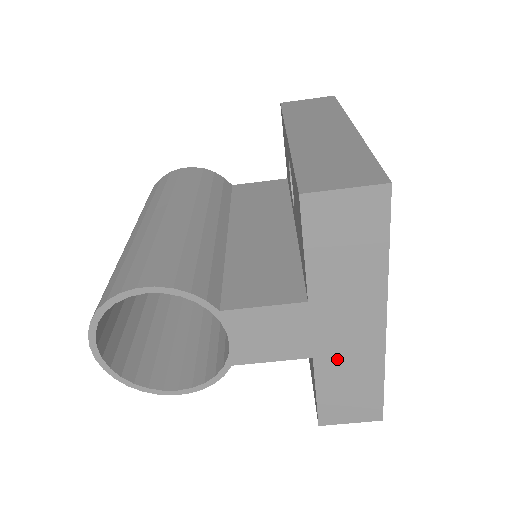
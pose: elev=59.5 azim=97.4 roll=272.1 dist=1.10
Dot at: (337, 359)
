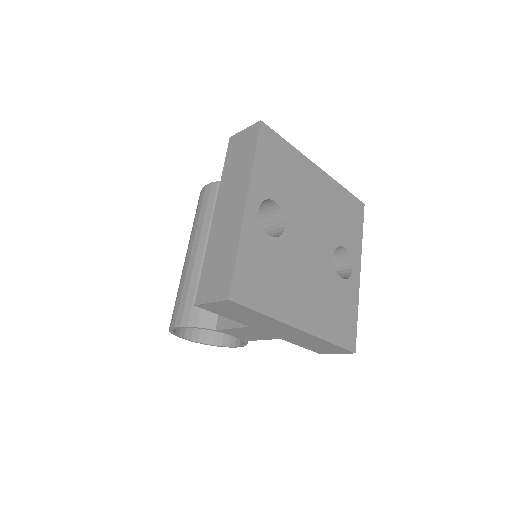
Dot at: (294, 339)
